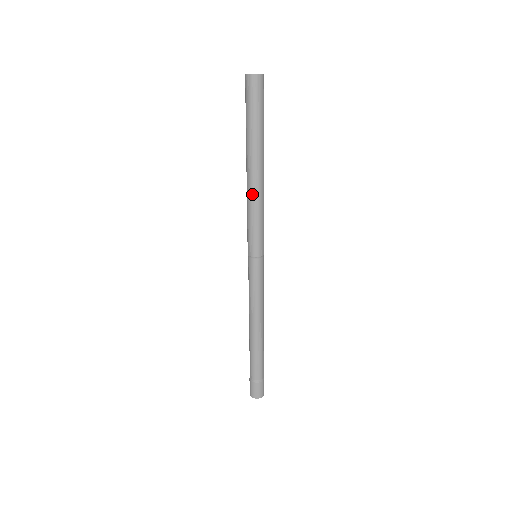
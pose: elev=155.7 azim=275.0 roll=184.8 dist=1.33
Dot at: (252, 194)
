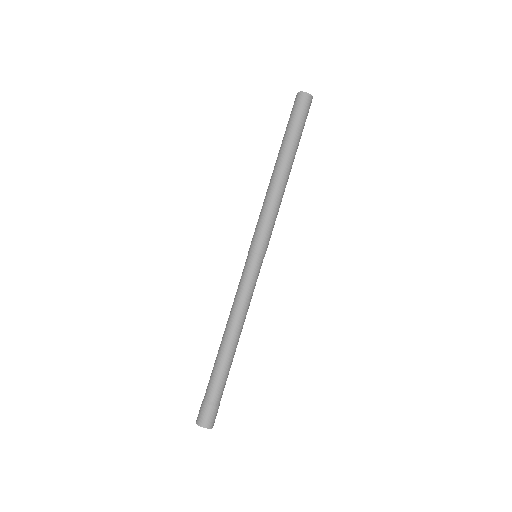
Dot at: (270, 190)
